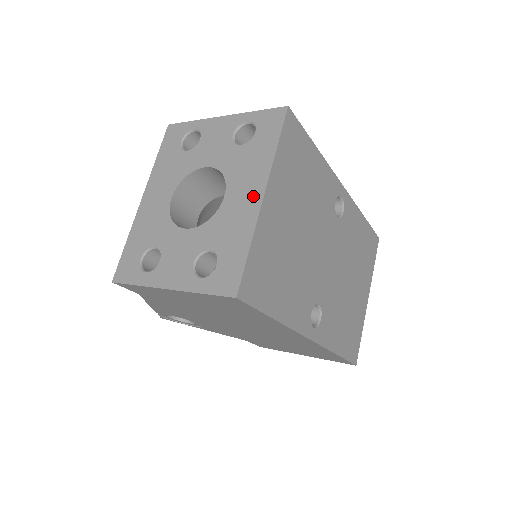
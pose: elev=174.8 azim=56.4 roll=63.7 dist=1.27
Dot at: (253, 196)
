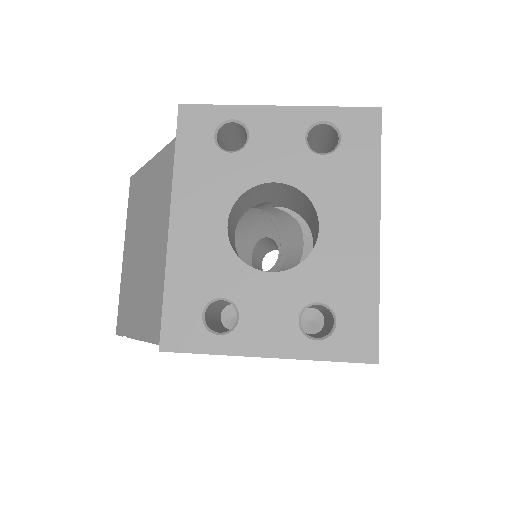
Dot at: (365, 231)
